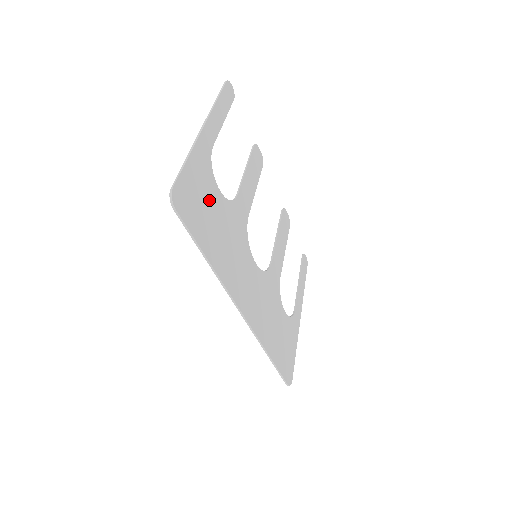
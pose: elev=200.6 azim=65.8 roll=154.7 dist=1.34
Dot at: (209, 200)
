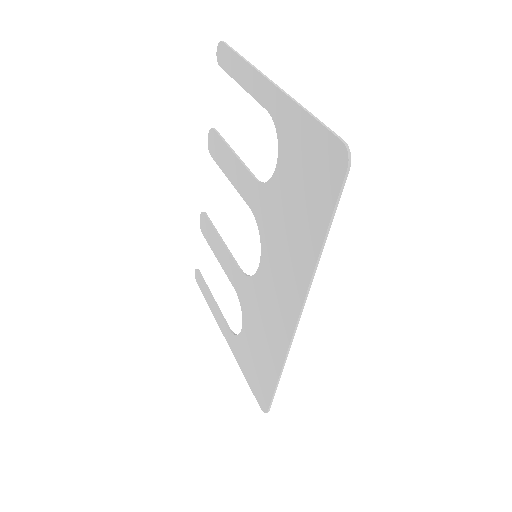
Dot at: (297, 172)
